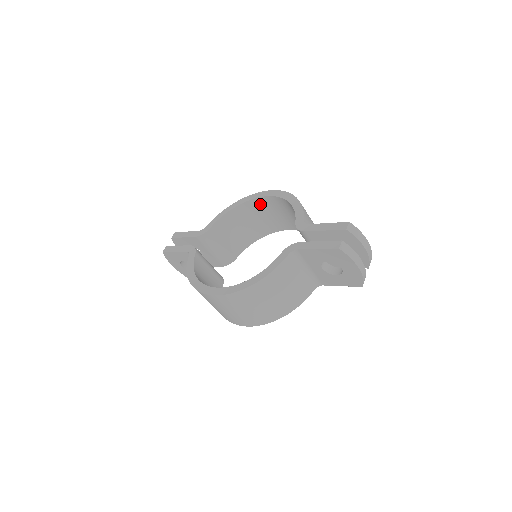
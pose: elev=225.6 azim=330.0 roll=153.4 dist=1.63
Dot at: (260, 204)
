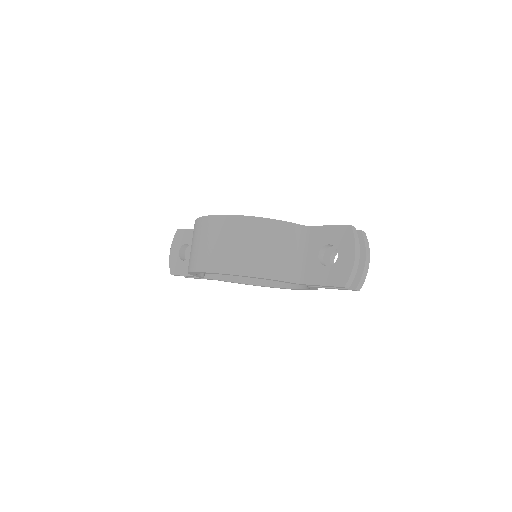
Dot at: occluded
